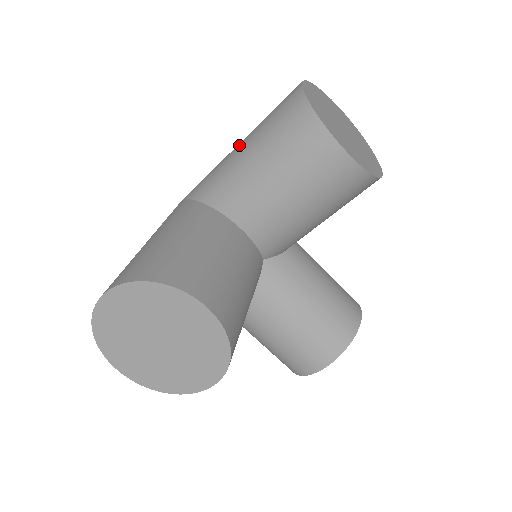
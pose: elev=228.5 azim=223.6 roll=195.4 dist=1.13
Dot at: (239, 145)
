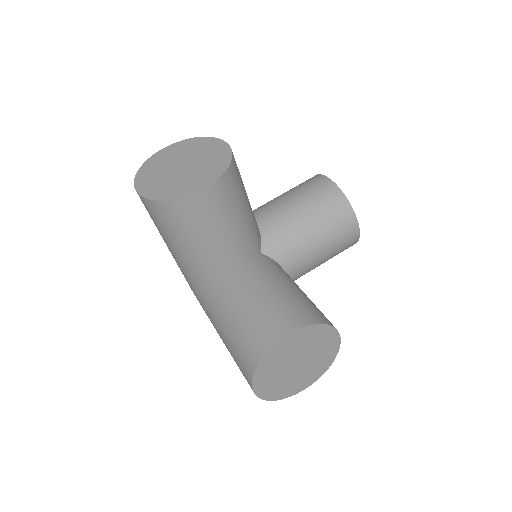
Dot at: occluded
